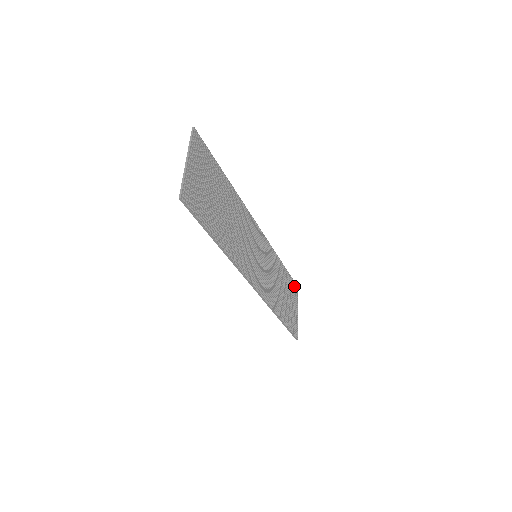
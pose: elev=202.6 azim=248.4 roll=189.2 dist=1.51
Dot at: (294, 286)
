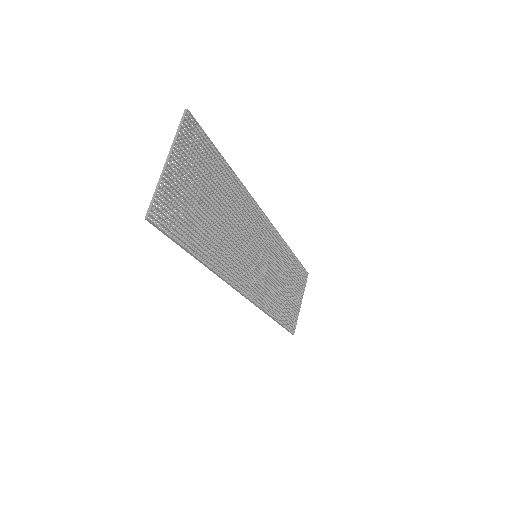
Dot at: (303, 274)
